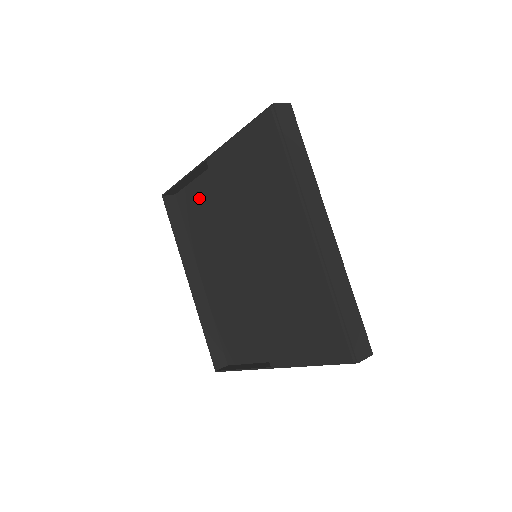
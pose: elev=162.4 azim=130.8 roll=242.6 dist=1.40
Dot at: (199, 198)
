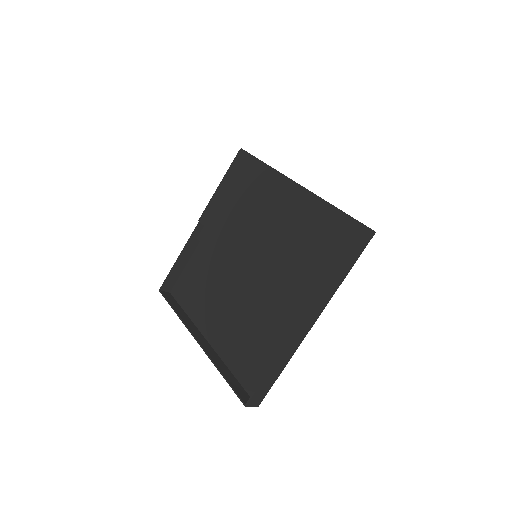
Dot at: (194, 272)
